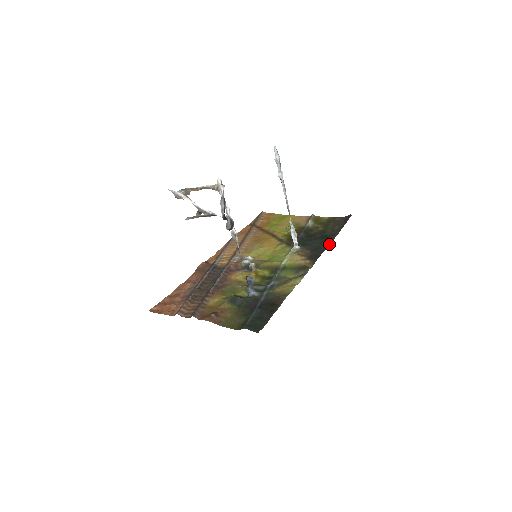
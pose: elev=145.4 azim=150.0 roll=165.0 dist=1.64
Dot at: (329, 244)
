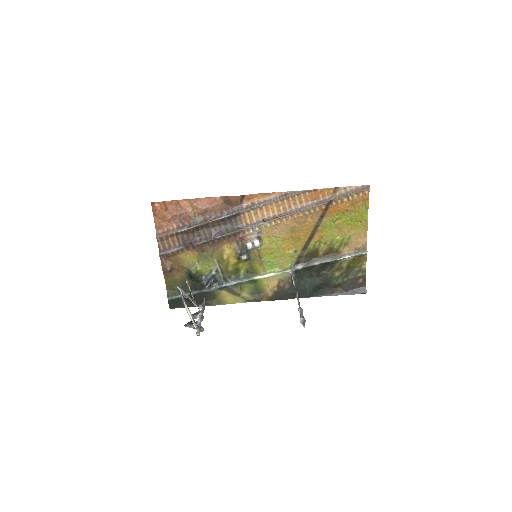
Dot at: occluded
